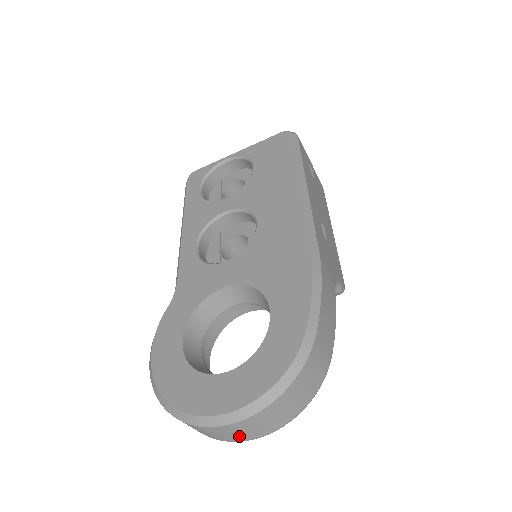
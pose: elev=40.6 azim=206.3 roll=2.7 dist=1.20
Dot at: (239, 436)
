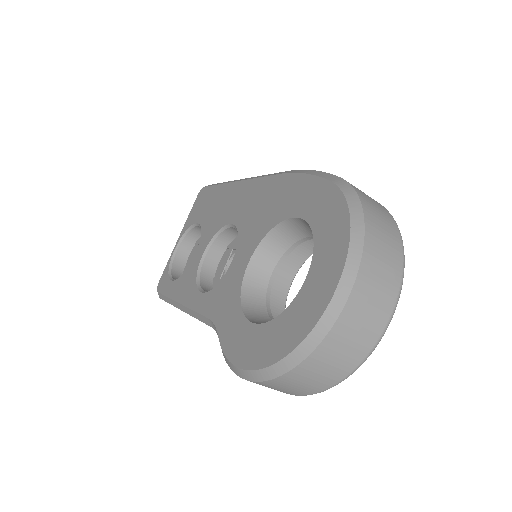
Dot at: (378, 309)
